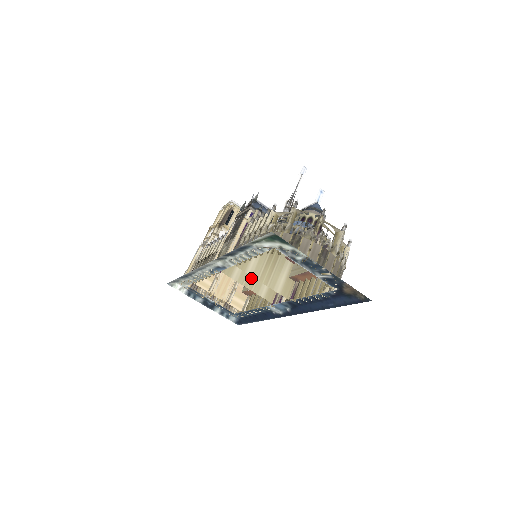
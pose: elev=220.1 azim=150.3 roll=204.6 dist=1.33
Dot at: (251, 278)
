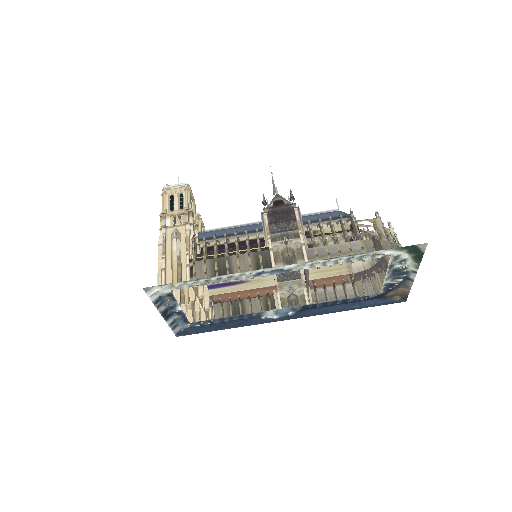
Dot at: occluded
